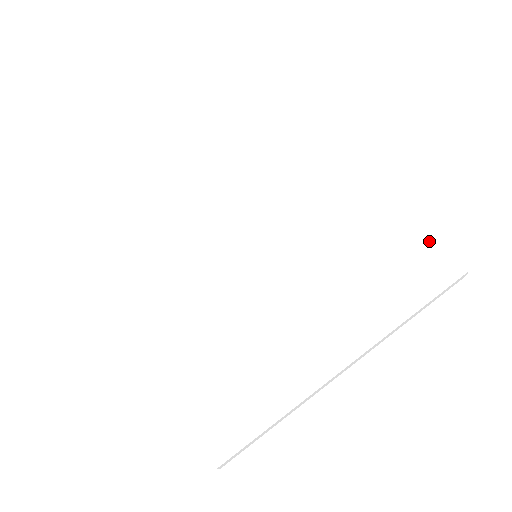
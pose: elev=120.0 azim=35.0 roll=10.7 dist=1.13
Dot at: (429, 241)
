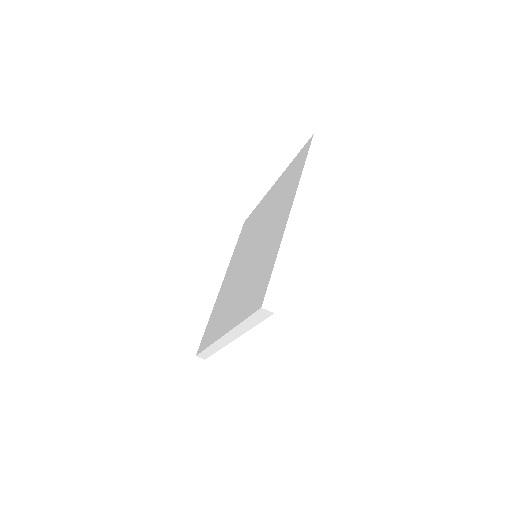
Dot at: (269, 276)
